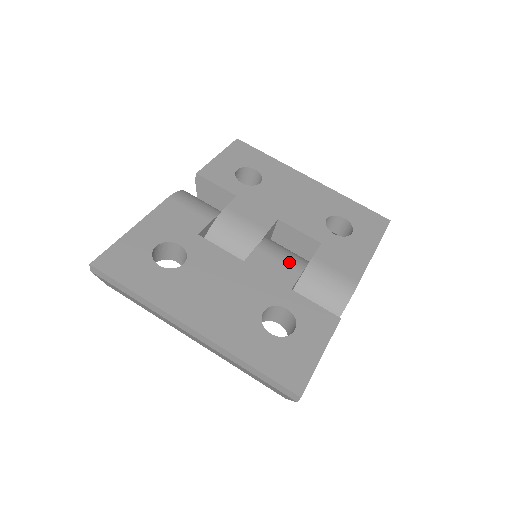
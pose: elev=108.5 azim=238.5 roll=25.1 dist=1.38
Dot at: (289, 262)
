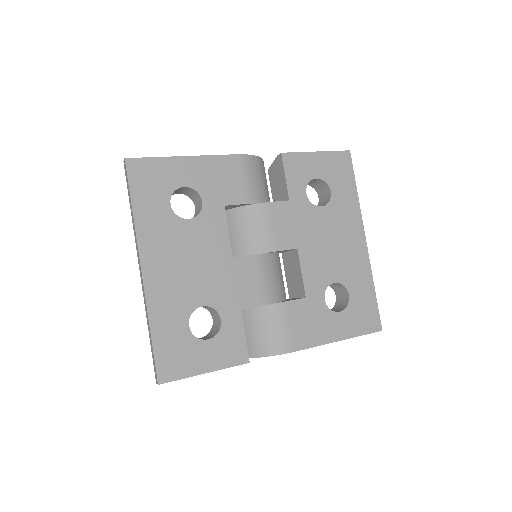
Dot at: (264, 289)
